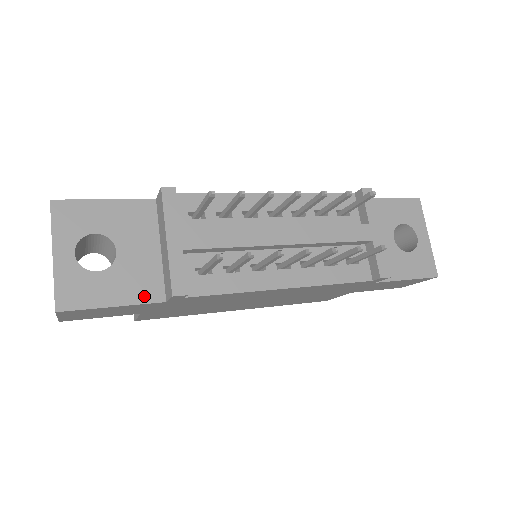
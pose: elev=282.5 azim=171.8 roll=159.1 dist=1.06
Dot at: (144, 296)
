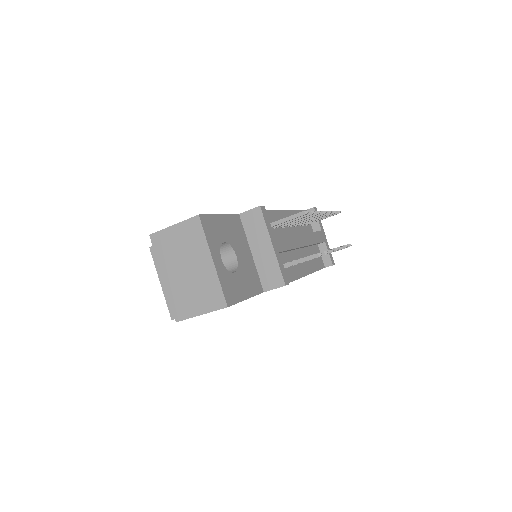
Dot at: (255, 289)
